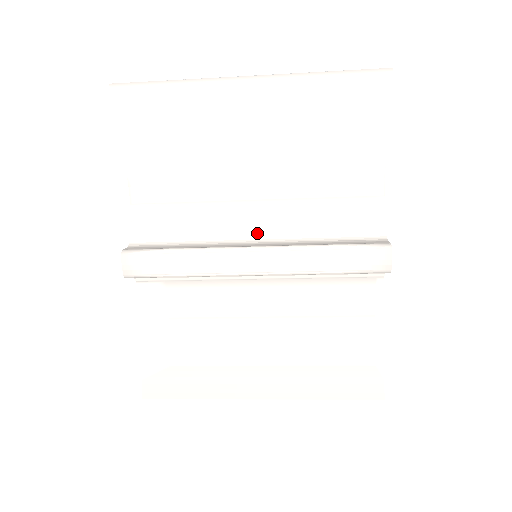
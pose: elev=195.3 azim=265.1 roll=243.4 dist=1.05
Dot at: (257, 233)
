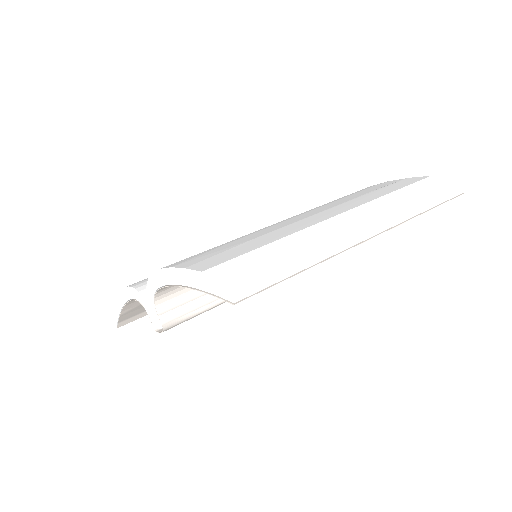
Dot at: occluded
